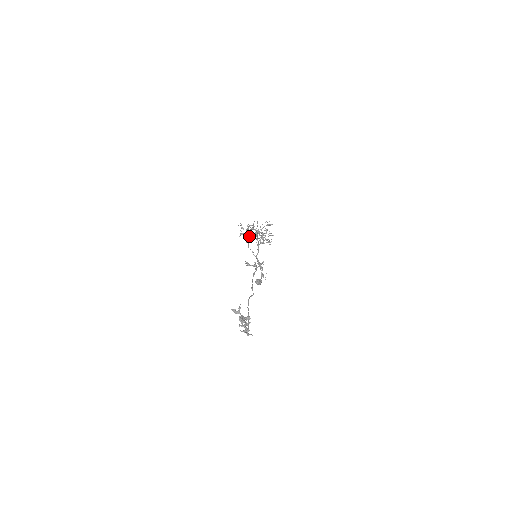
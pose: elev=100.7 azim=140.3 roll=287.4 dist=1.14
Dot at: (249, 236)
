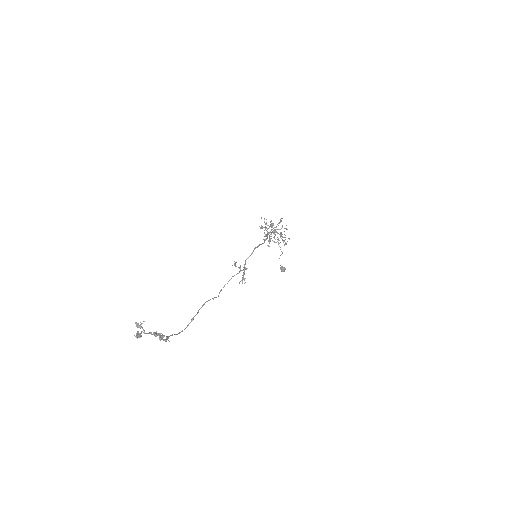
Dot at: (267, 232)
